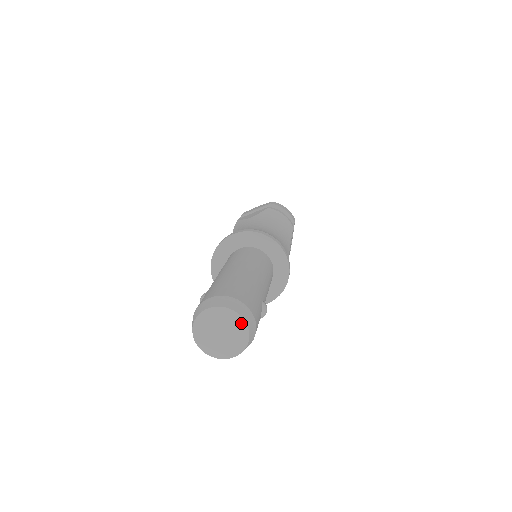
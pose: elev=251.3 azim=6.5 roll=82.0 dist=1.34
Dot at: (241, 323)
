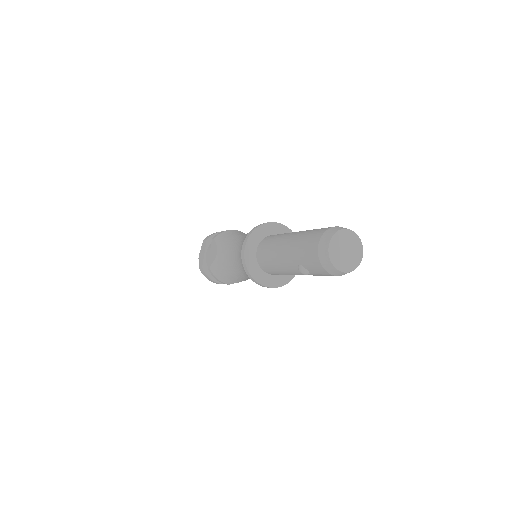
Dot at: (346, 232)
